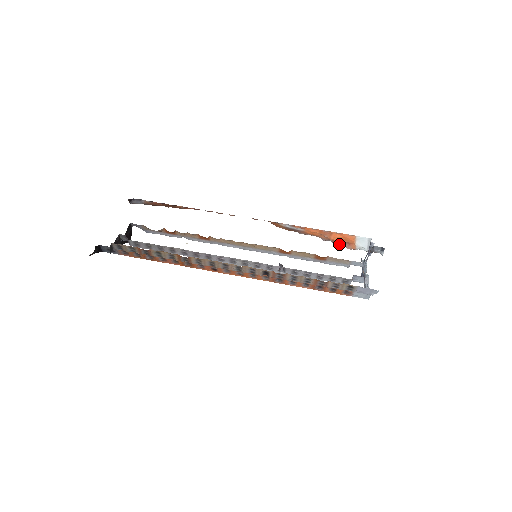
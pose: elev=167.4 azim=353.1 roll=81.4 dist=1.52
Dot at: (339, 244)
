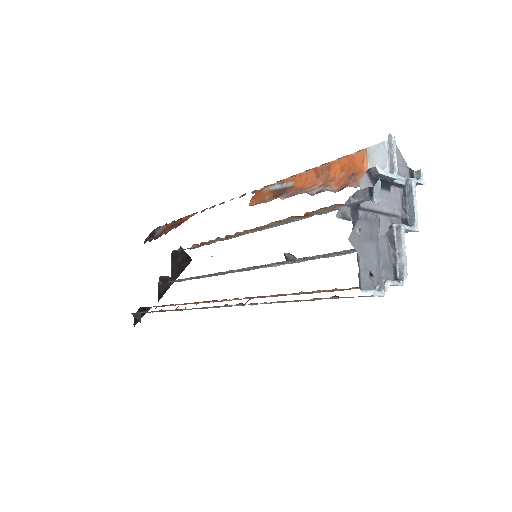
Dot at: (342, 184)
